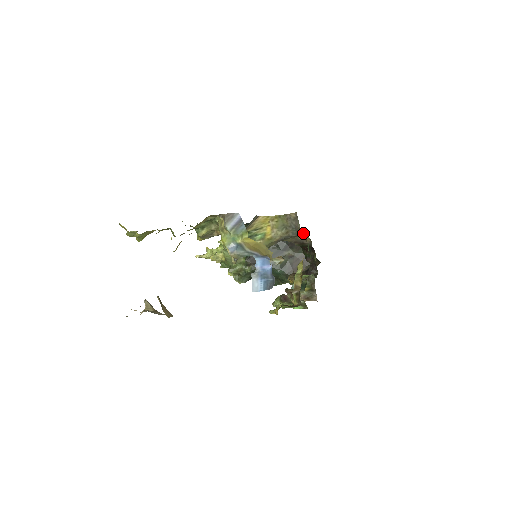
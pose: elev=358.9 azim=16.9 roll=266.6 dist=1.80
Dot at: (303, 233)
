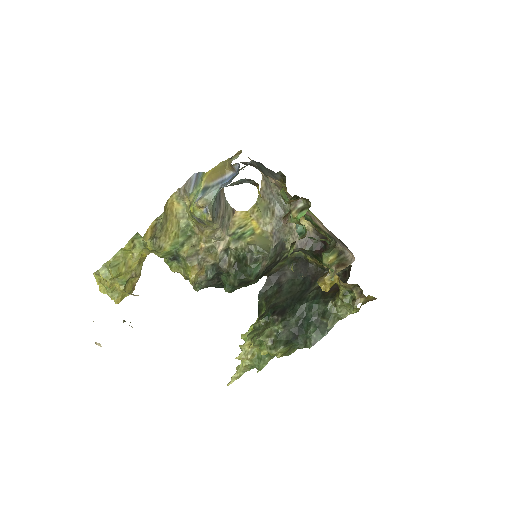
Dot at: occluded
